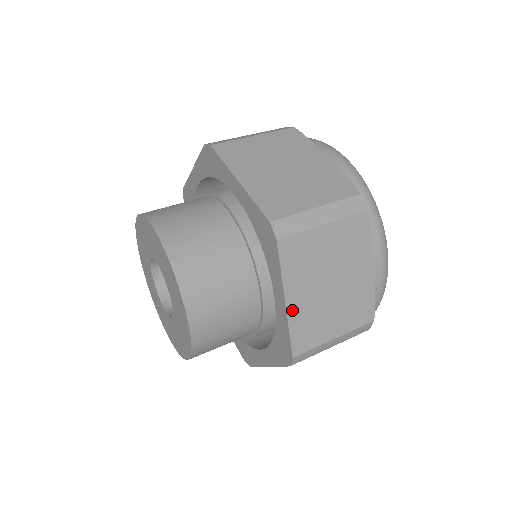
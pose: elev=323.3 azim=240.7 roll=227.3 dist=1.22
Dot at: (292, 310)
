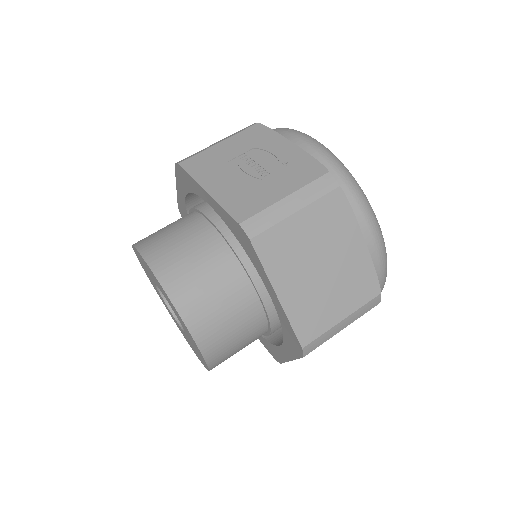
Dot at: occluded
